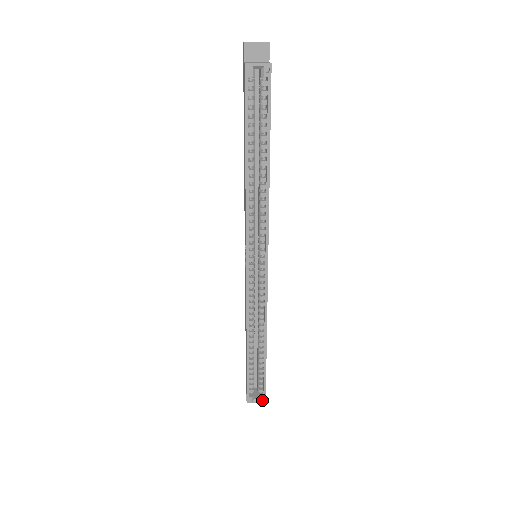
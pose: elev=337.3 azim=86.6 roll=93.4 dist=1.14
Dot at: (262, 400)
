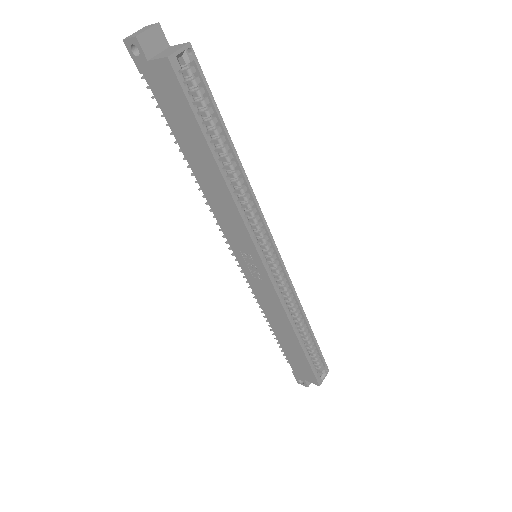
Dot at: (326, 372)
